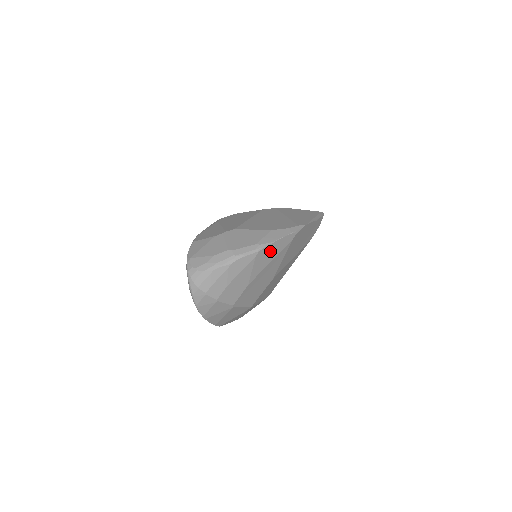
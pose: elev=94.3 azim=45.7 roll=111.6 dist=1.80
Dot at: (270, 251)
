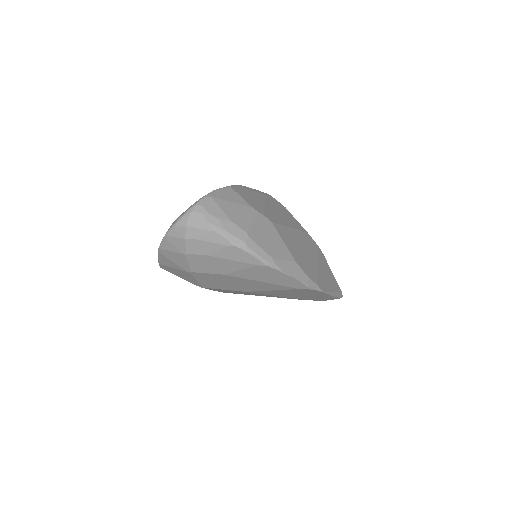
Dot at: (273, 275)
